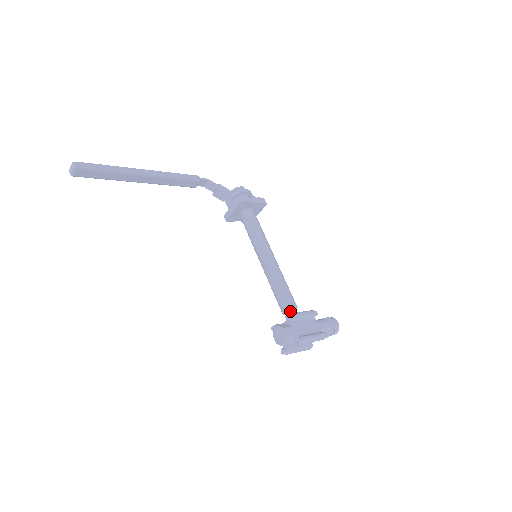
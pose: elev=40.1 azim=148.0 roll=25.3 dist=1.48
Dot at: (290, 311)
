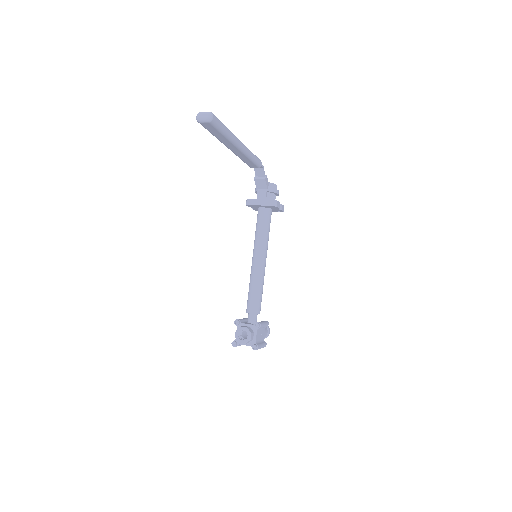
Dot at: (255, 315)
